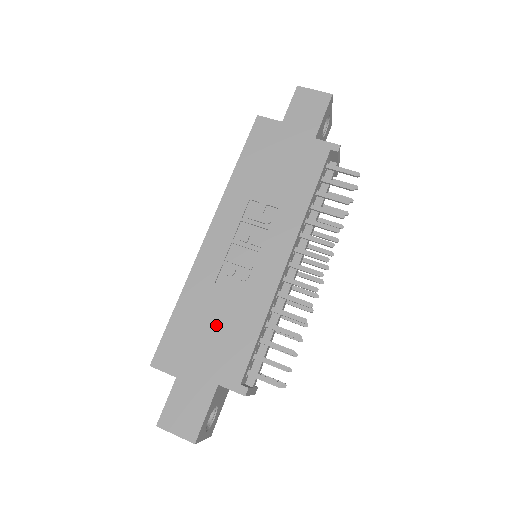
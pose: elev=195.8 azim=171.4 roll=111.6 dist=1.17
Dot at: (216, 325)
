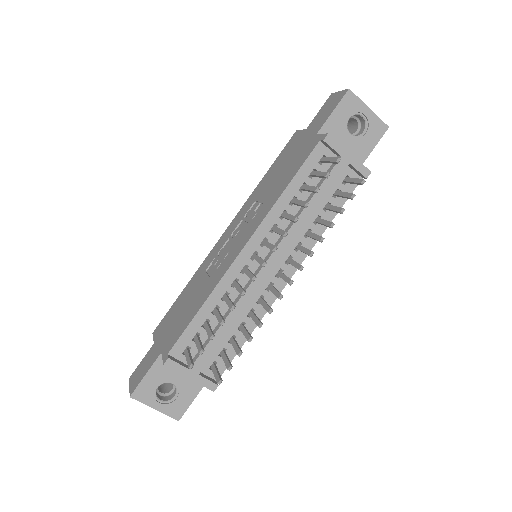
Dot at: (187, 304)
